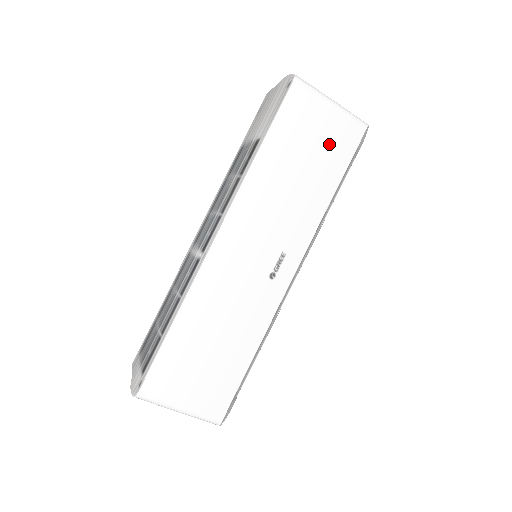
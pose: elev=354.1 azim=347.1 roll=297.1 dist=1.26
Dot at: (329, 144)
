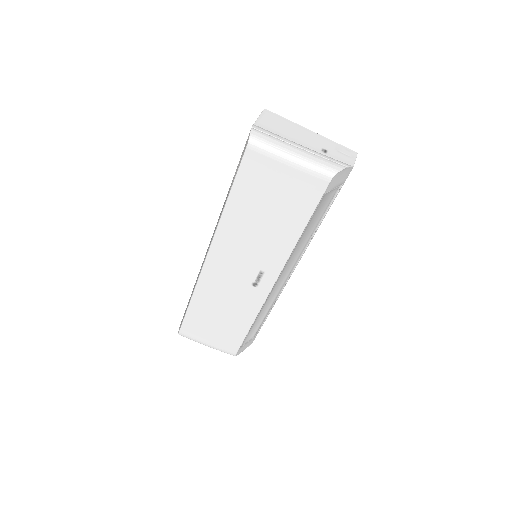
Dot at: (291, 195)
